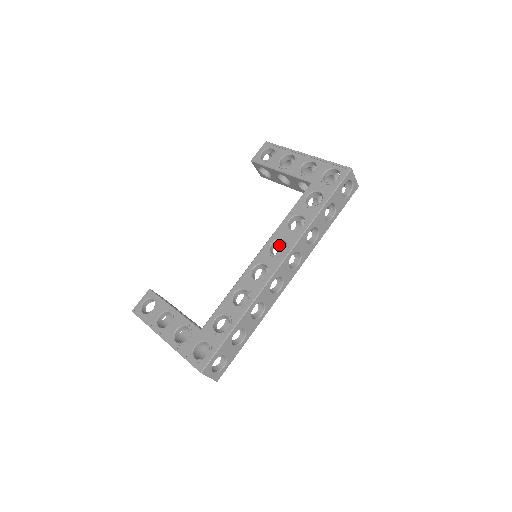
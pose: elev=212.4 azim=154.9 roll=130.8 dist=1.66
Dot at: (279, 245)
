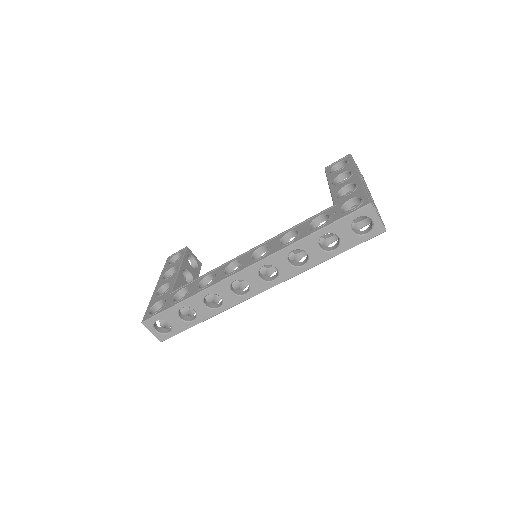
Dot at: occluded
